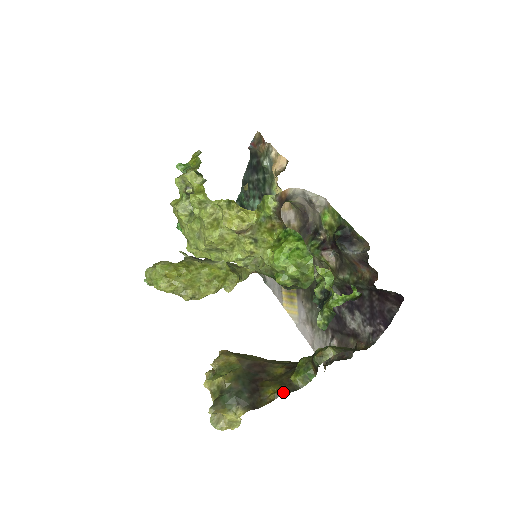
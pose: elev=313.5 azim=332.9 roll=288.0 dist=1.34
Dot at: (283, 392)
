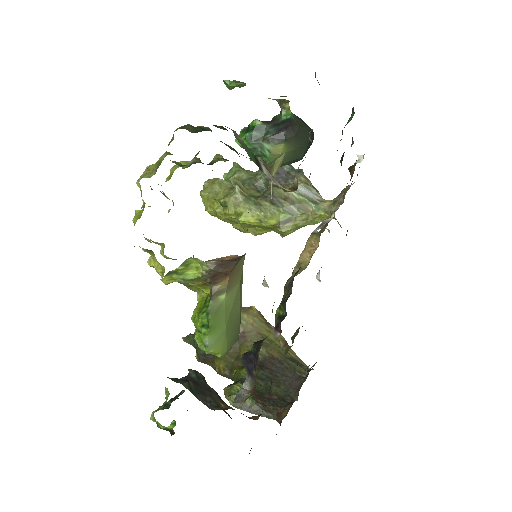
Dot at: (221, 373)
